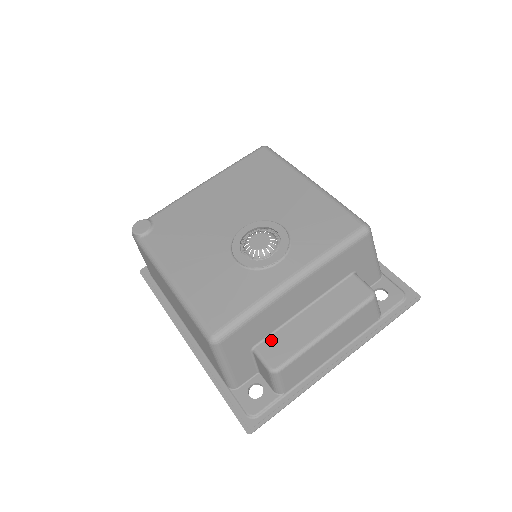
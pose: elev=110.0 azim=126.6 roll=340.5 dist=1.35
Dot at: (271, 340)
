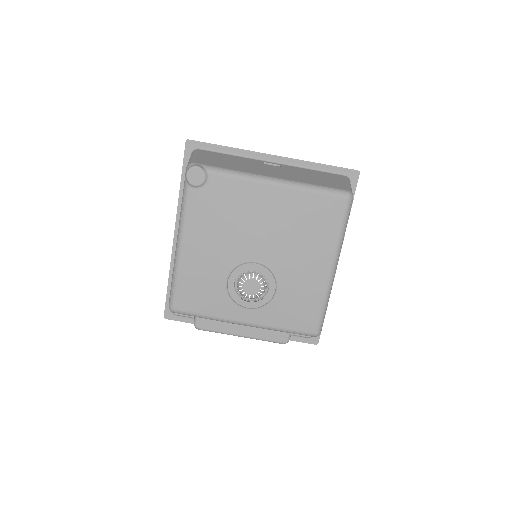
Dot at: occluded
